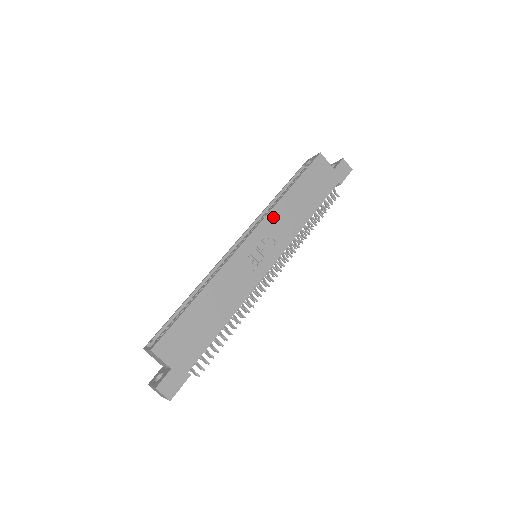
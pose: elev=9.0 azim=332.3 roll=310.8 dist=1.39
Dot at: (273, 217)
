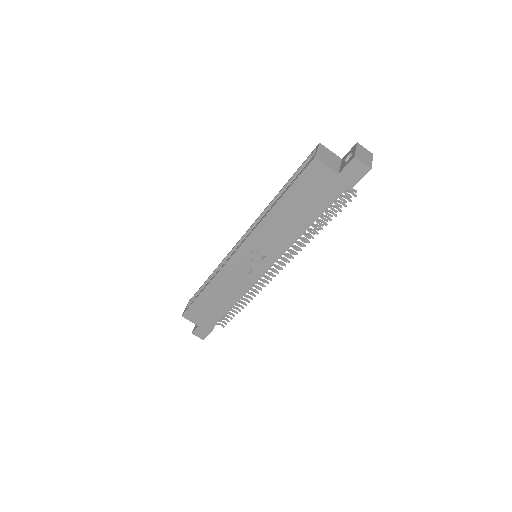
Dot at: (259, 234)
